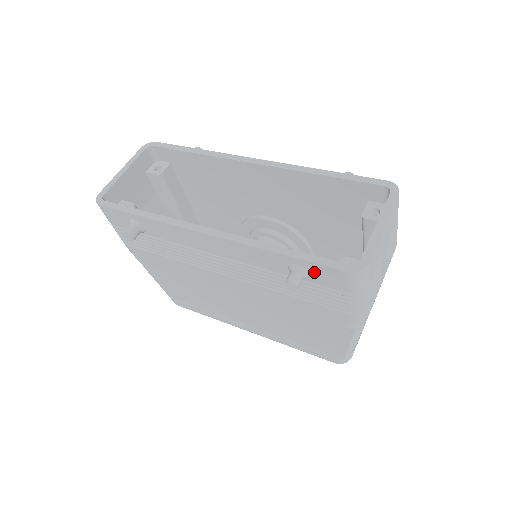
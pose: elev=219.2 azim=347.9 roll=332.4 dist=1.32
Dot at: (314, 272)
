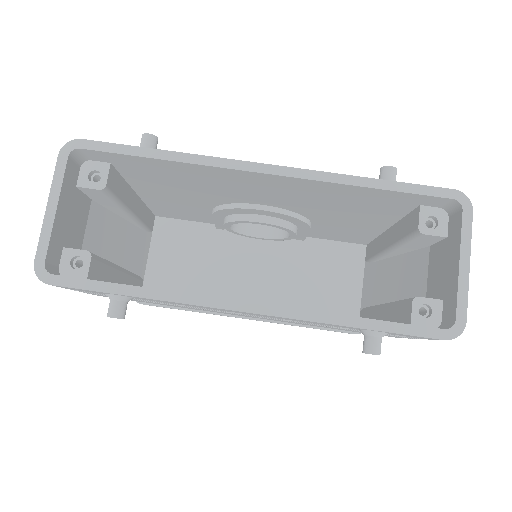
Dot at: (396, 334)
